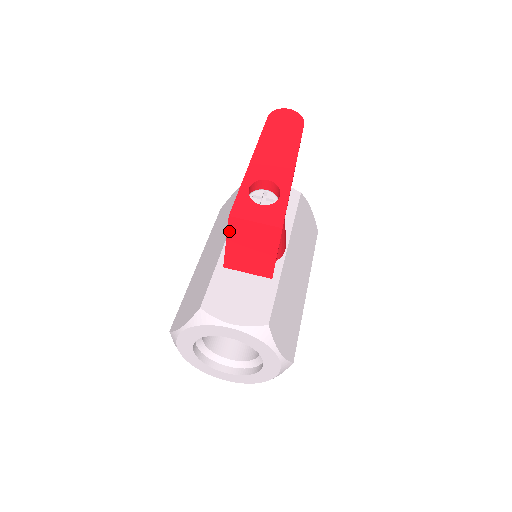
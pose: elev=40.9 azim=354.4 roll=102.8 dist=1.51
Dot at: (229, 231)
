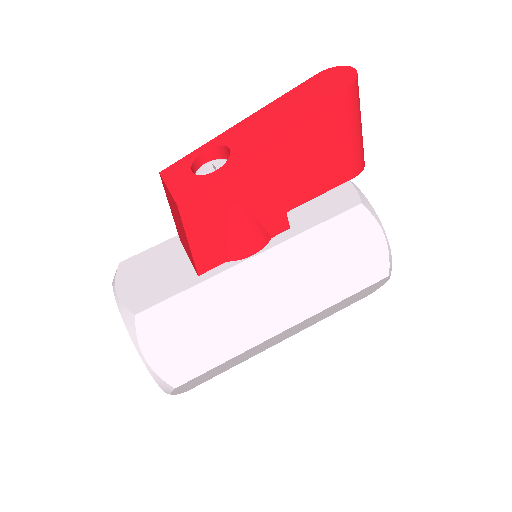
Dot at: (166, 193)
